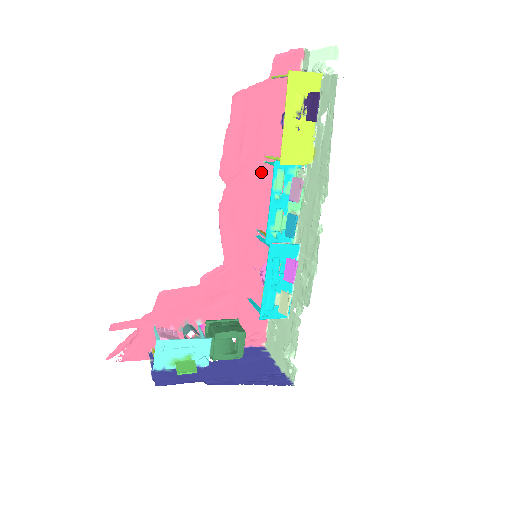
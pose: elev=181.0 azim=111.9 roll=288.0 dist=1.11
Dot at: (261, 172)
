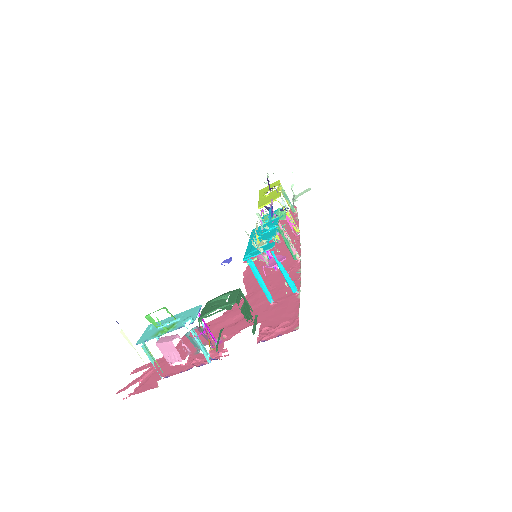
Dot at: (277, 248)
